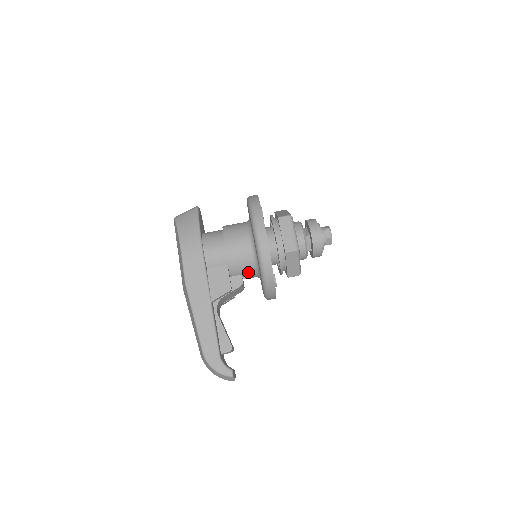
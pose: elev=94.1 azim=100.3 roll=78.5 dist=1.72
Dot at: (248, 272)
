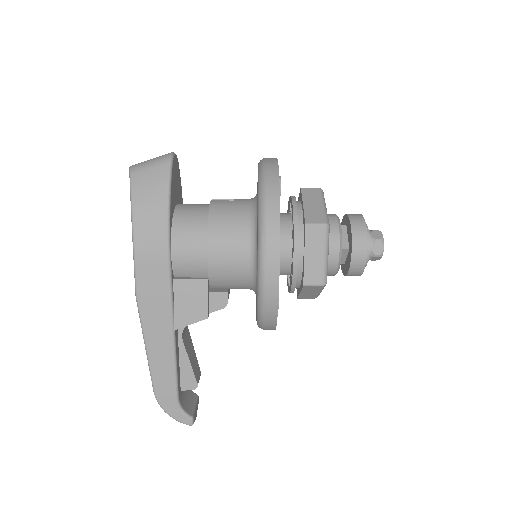
Dot at: (238, 288)
